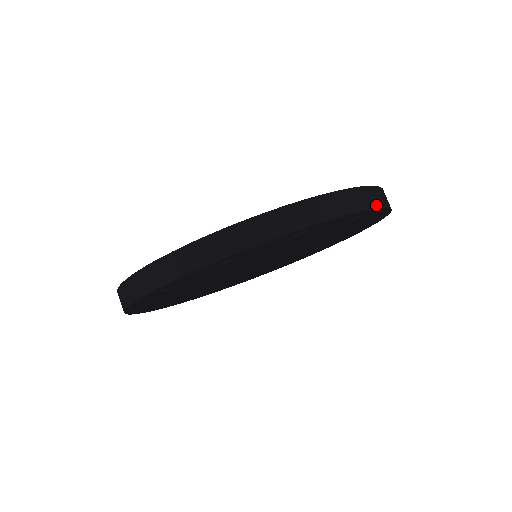
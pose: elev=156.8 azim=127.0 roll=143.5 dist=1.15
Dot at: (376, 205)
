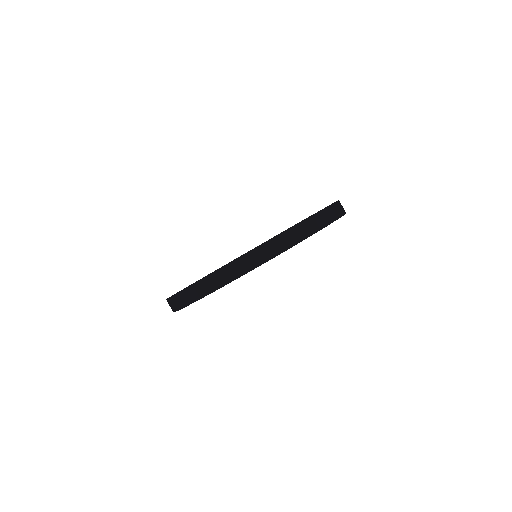
Dot at: occluded
